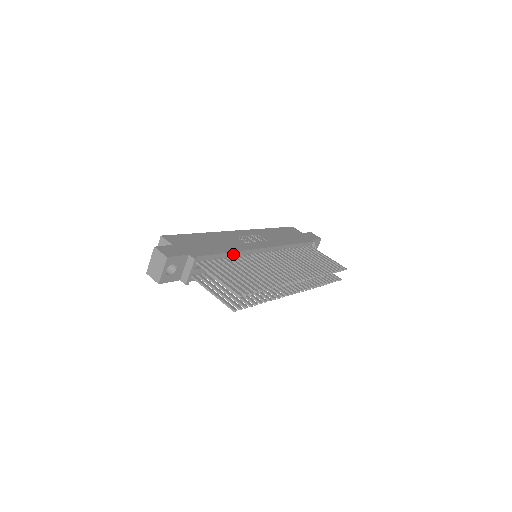
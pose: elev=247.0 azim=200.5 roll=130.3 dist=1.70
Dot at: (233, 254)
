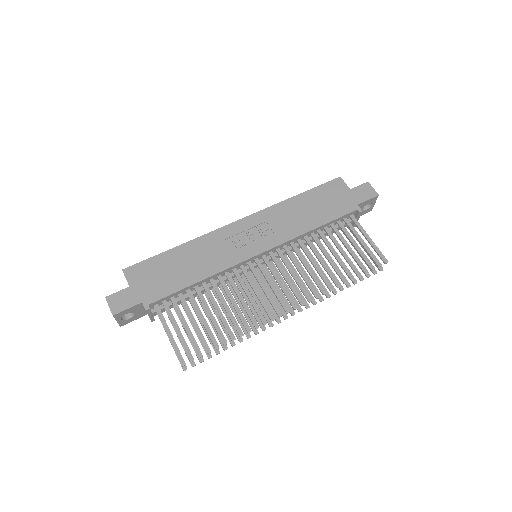
Dot at: (208, 278)
